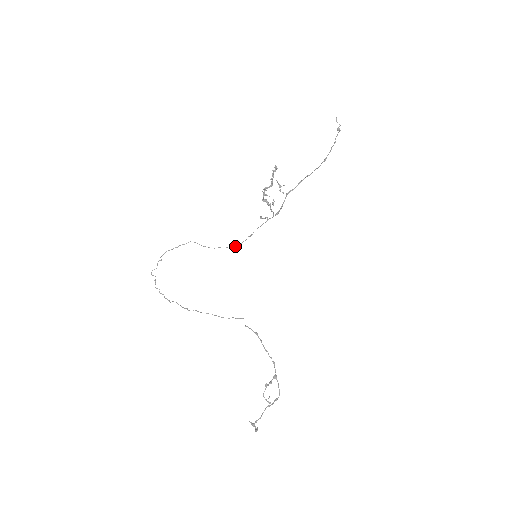
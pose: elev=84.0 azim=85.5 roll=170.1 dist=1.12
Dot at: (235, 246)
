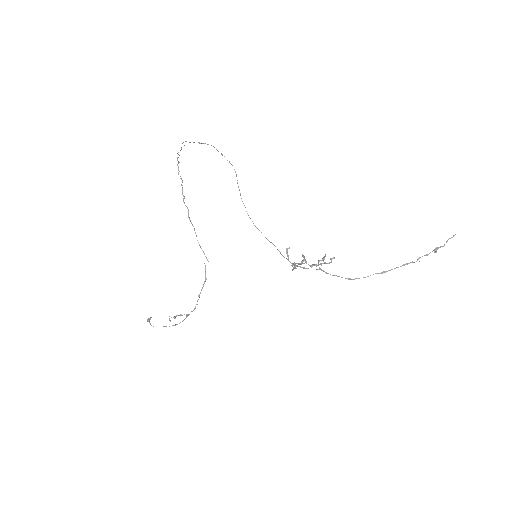
Dot at: (255, 226)
